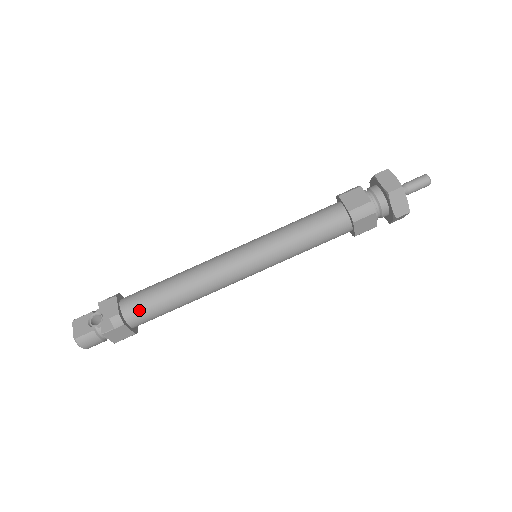
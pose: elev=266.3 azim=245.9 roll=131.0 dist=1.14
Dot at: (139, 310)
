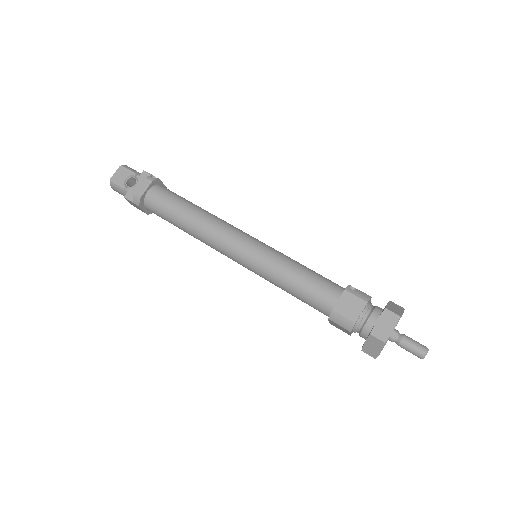
Dot at: (155, 207)
